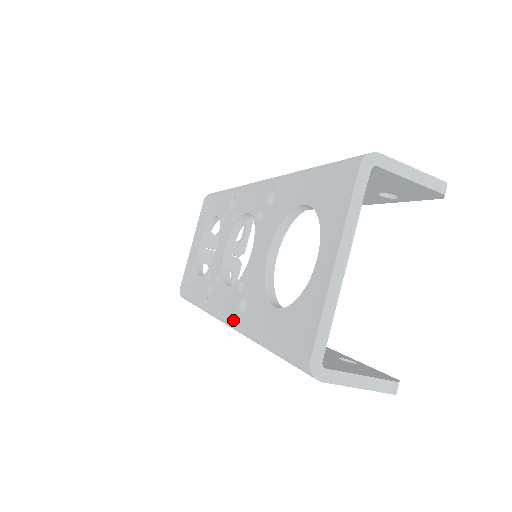
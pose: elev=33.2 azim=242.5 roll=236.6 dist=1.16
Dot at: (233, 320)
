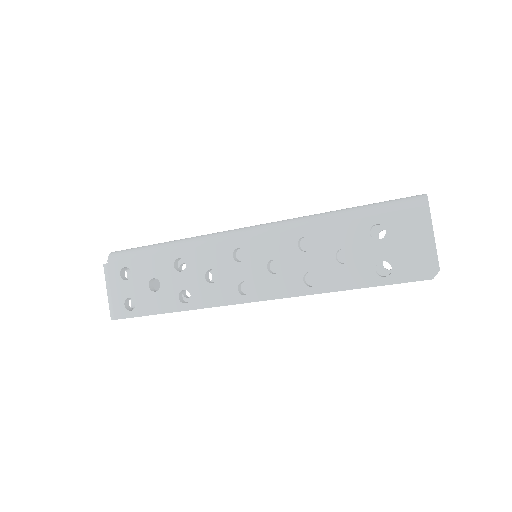
Dot at: (284, 220)
